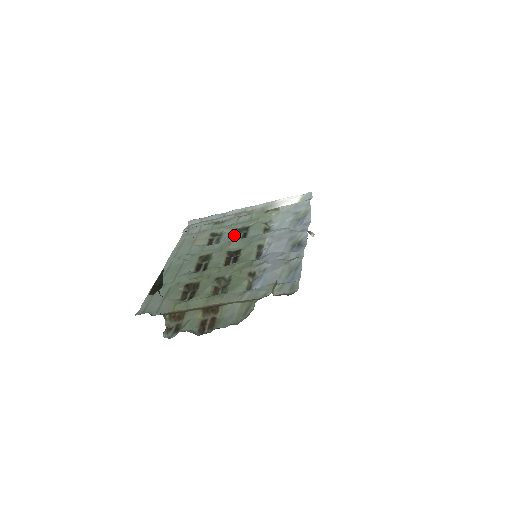
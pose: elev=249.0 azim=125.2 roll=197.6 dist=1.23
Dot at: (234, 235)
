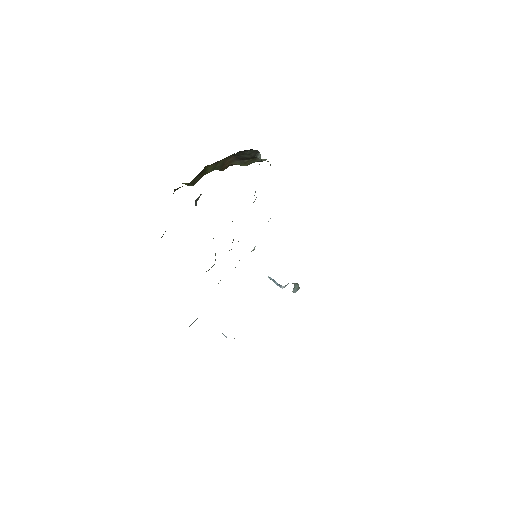
Dot at: occluded
